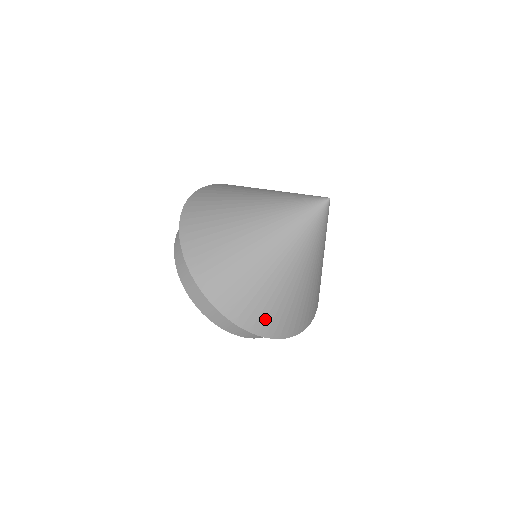
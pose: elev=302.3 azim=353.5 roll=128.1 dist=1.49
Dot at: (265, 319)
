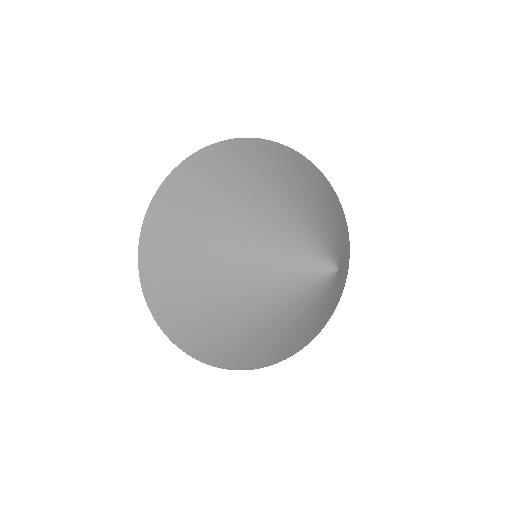
Dot at: (264, 360)
